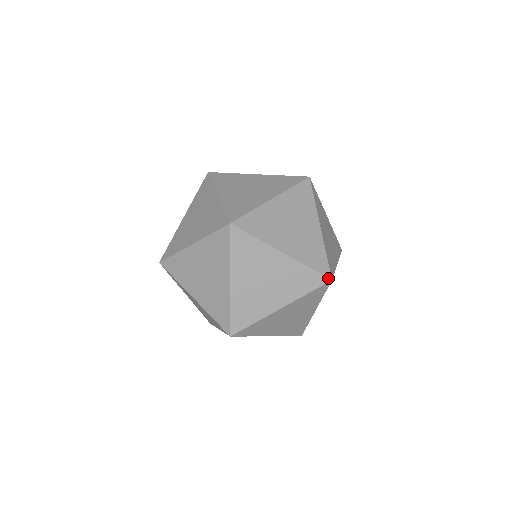
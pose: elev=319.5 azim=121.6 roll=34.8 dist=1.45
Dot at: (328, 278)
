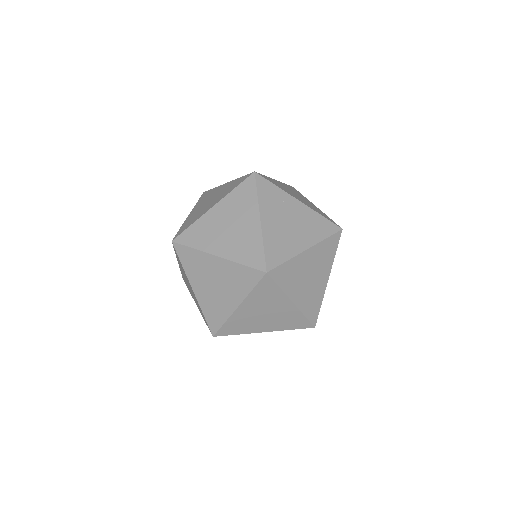
Dot at: (340, 231)
